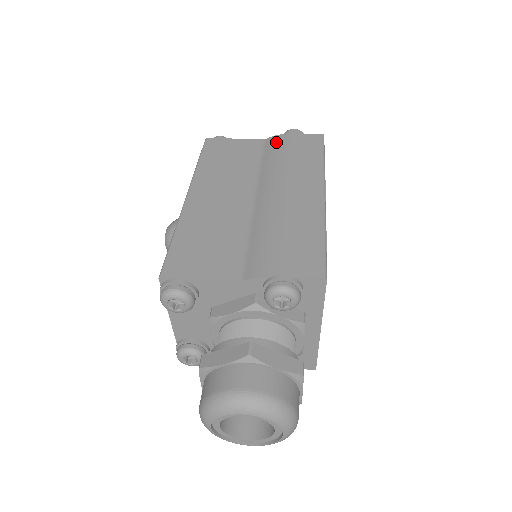
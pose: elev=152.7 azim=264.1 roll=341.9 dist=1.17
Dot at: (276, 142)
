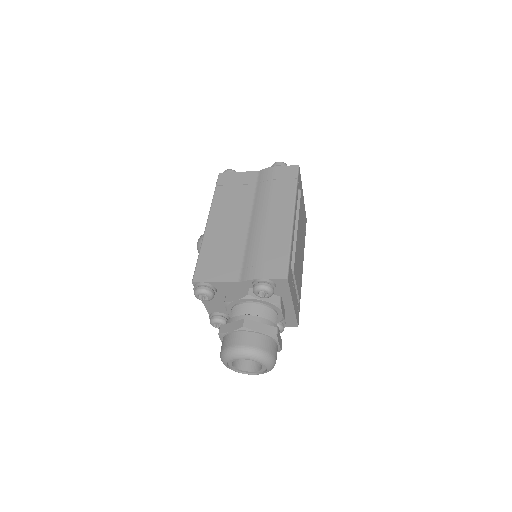
Dot at: (266, 174)
